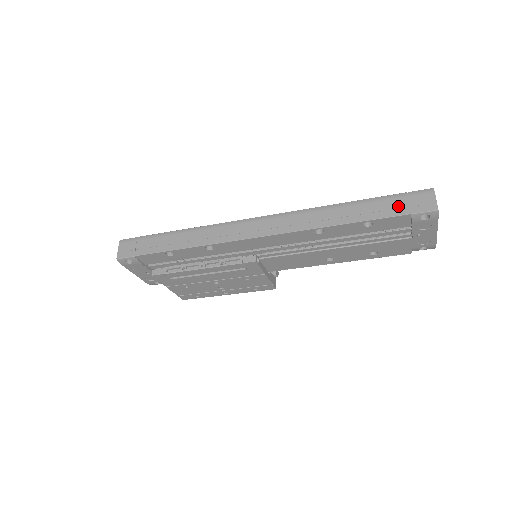
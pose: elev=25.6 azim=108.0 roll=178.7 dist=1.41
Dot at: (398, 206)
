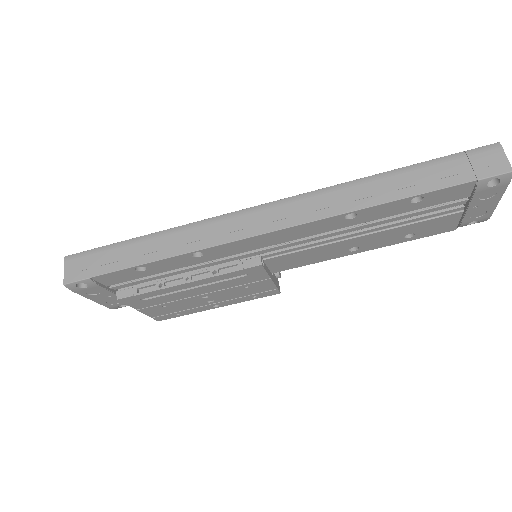
Dot at: (456, 171)
